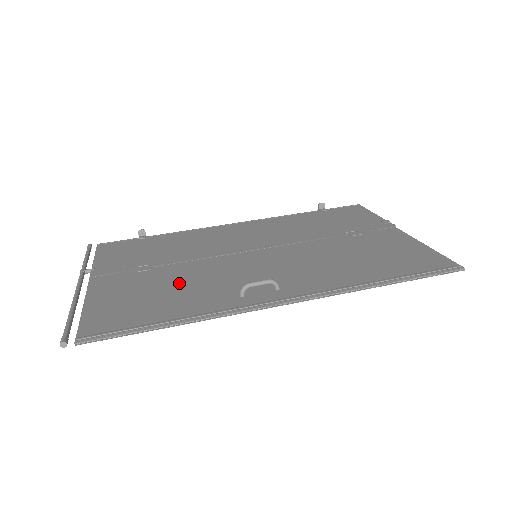
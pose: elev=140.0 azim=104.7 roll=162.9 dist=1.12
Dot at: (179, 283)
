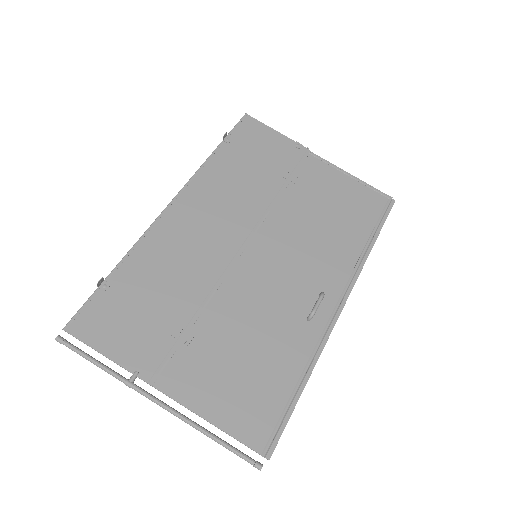
Dot at: (246, 336)
